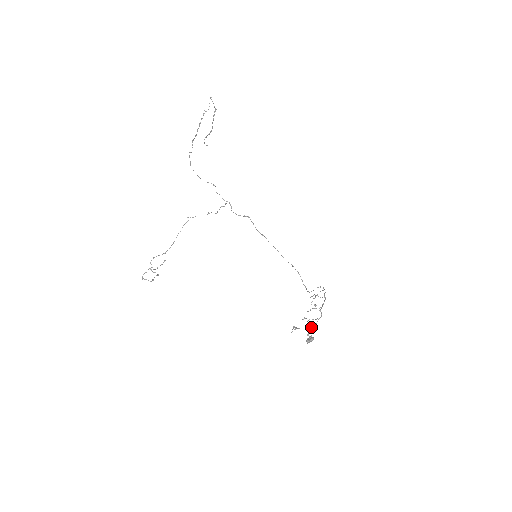
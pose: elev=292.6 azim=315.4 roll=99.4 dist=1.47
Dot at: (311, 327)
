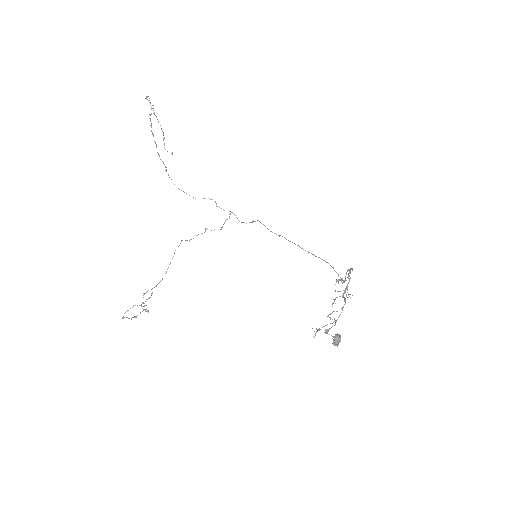
Dot at: (333, 322)
